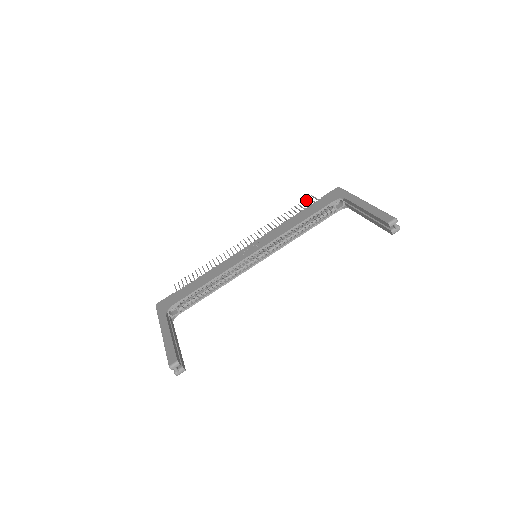
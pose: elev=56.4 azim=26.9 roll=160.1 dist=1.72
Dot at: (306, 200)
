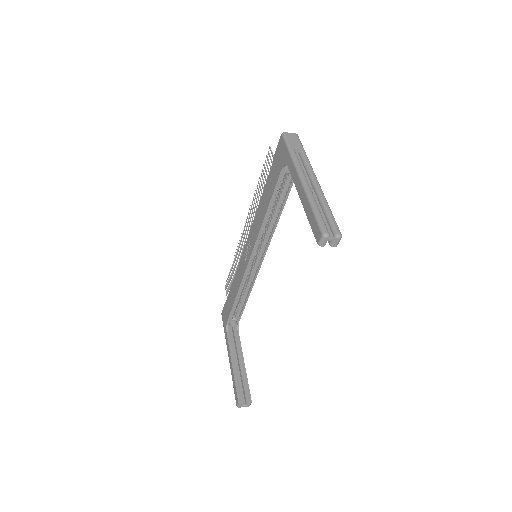
Dot at: occluded
